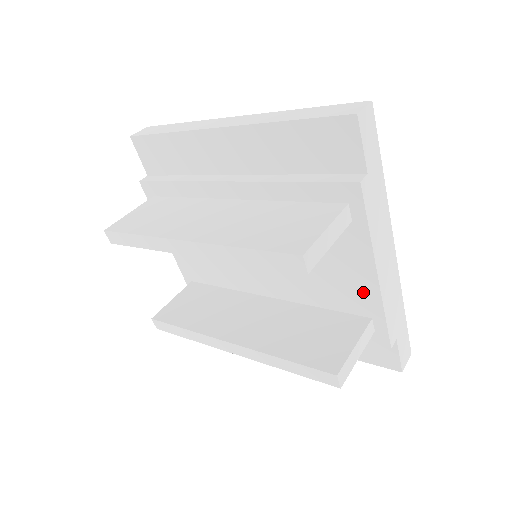
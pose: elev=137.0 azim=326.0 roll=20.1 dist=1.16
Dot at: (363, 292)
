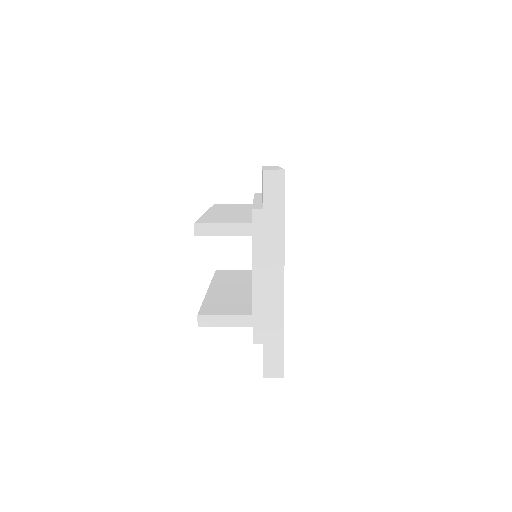
Dot at: occluded
